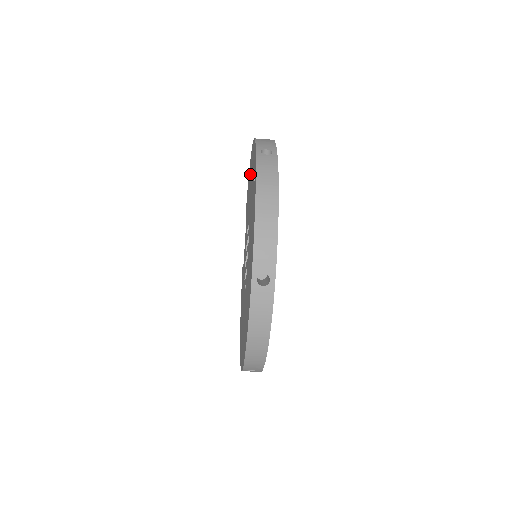
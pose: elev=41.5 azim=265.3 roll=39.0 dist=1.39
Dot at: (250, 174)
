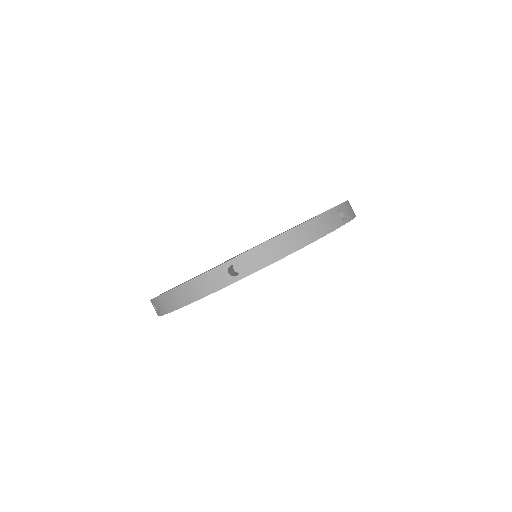
Dot at: occluded
